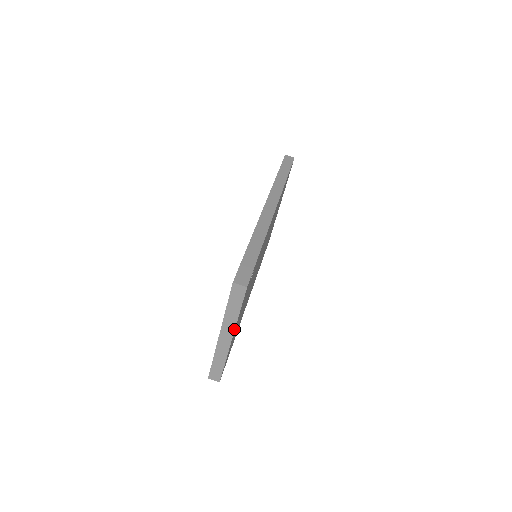
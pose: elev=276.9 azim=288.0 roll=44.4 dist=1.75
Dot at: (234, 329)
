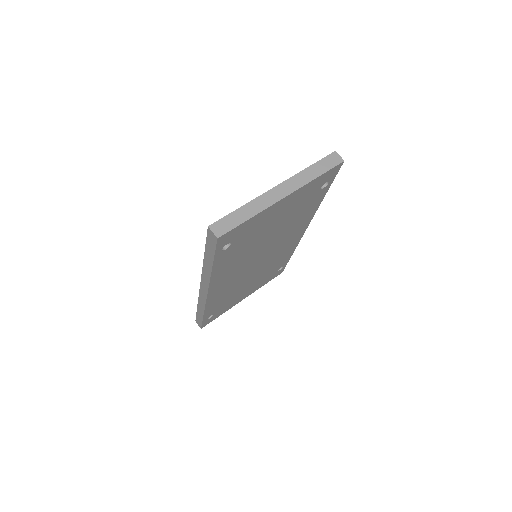
Dot at: (298, 188)
